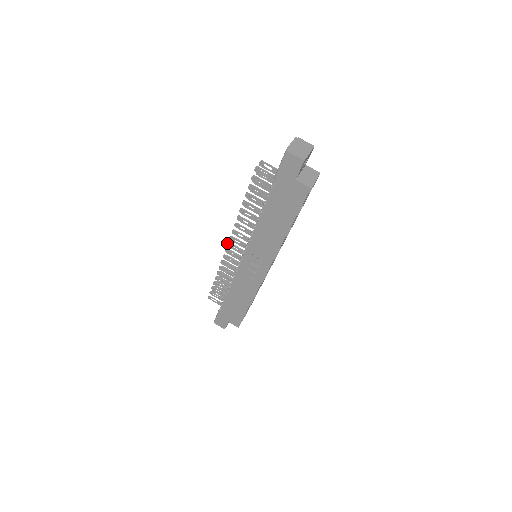
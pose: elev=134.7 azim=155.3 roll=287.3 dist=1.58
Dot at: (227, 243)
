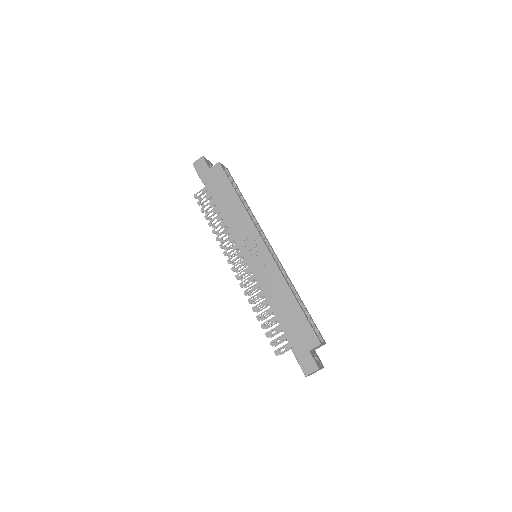
Dot at: occluded
